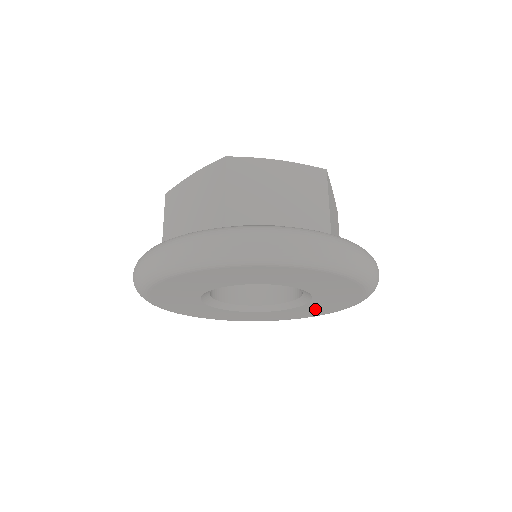
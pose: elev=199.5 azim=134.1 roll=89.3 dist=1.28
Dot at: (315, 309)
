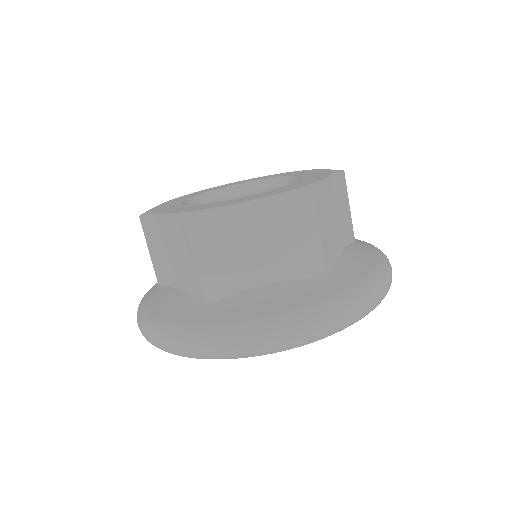
Dot at: occluded
